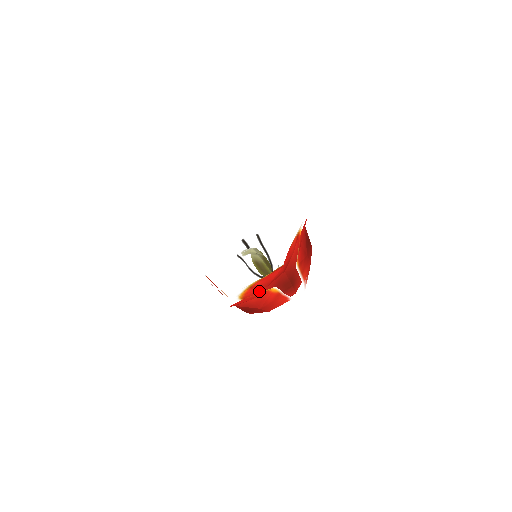
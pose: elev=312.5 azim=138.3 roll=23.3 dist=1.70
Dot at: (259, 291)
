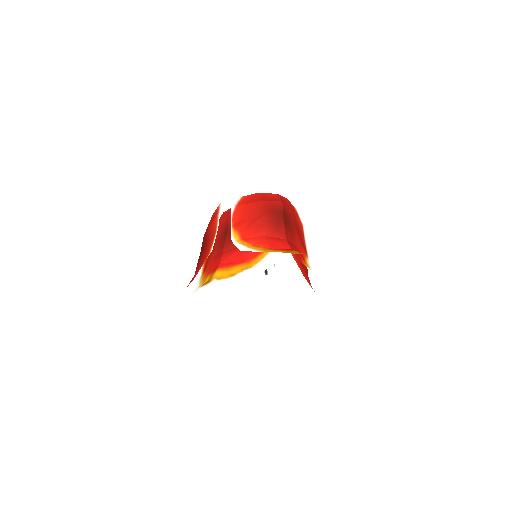
Dot at: occluded
